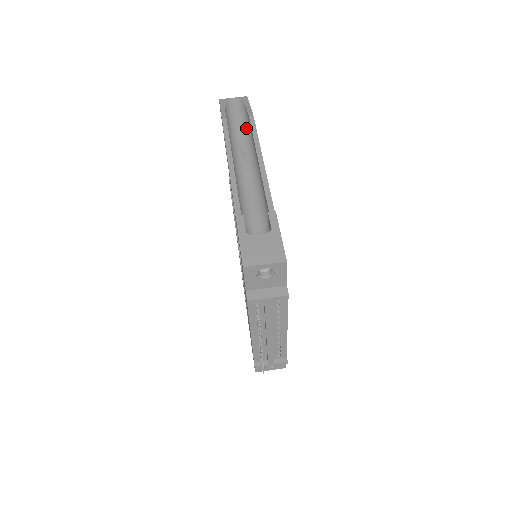
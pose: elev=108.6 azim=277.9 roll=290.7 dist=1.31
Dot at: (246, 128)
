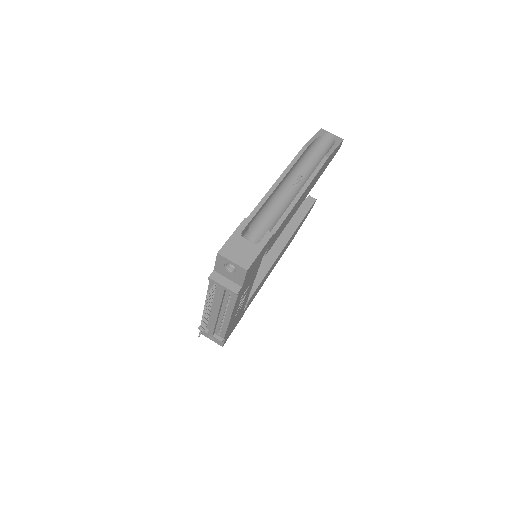
Dot at: (318, 163)
